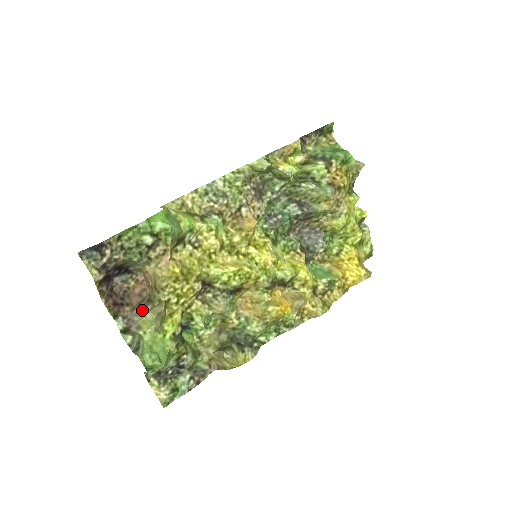
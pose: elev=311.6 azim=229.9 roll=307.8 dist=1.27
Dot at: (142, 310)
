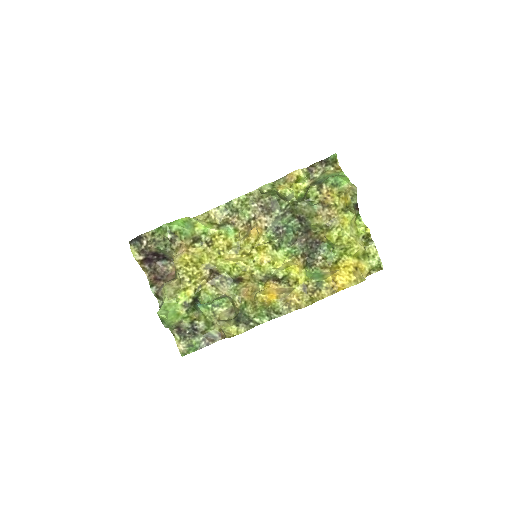
Dot at: occluded
